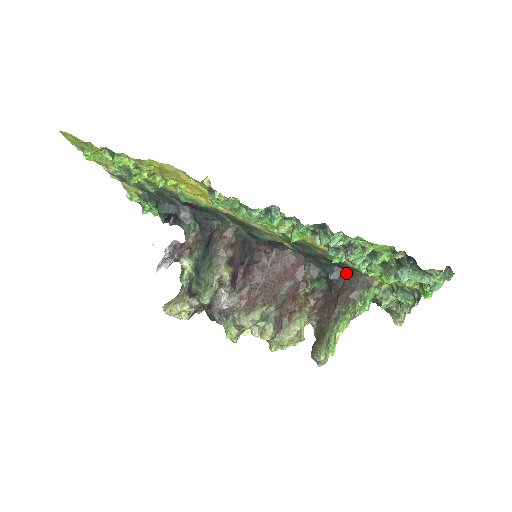
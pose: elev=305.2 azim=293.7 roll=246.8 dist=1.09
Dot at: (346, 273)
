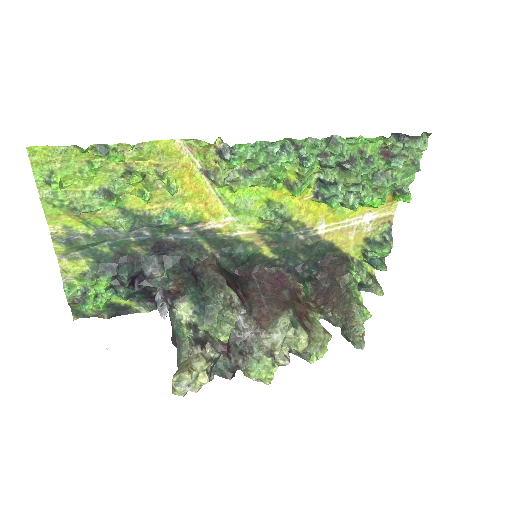
Dot at: (324, 260)
